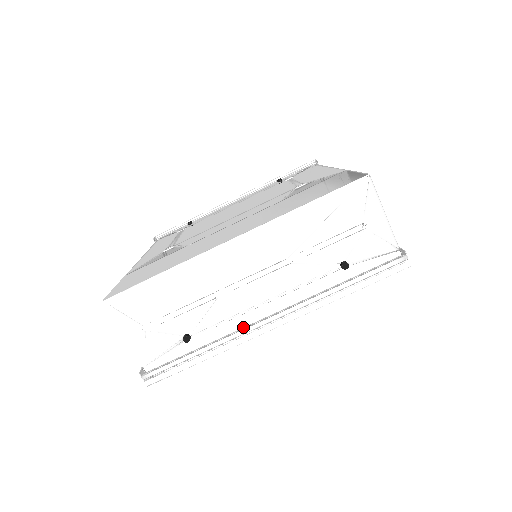
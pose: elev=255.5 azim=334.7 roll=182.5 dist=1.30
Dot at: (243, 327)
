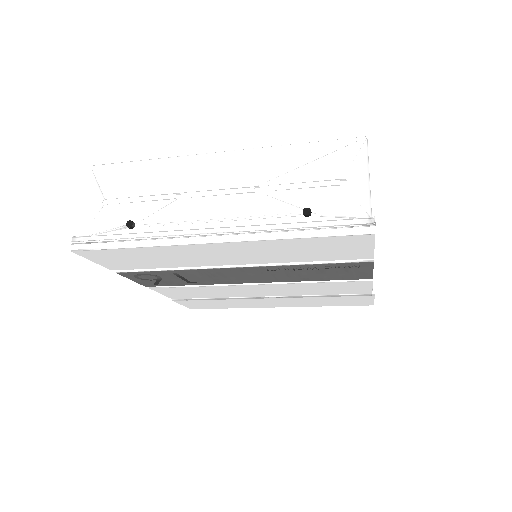
Dot at: occluded
